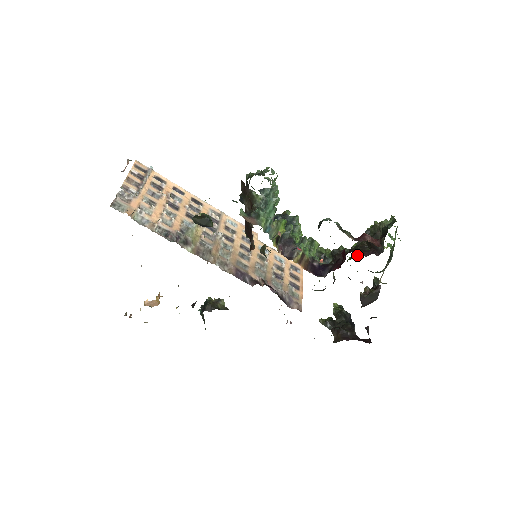
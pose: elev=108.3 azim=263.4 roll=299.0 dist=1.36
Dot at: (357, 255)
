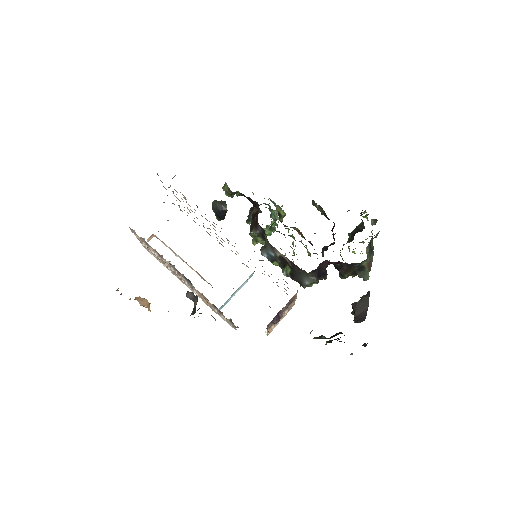
Dot at: occluded
